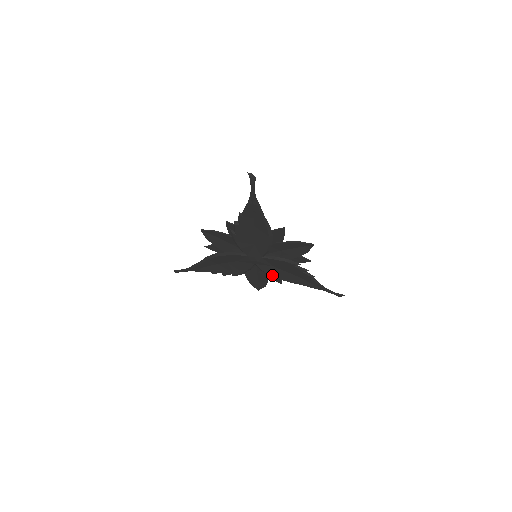
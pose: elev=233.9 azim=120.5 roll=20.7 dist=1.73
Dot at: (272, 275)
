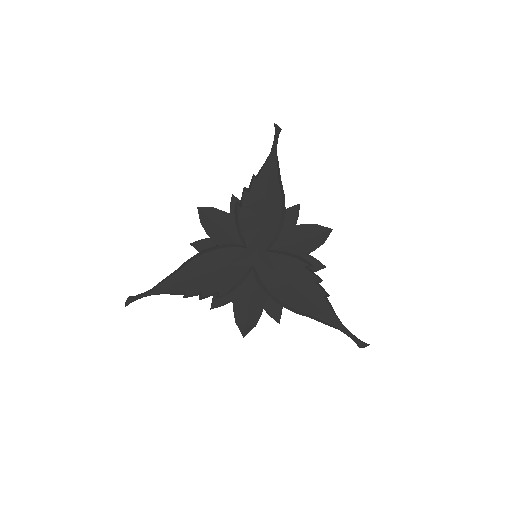
Dot at: (272, 291)
